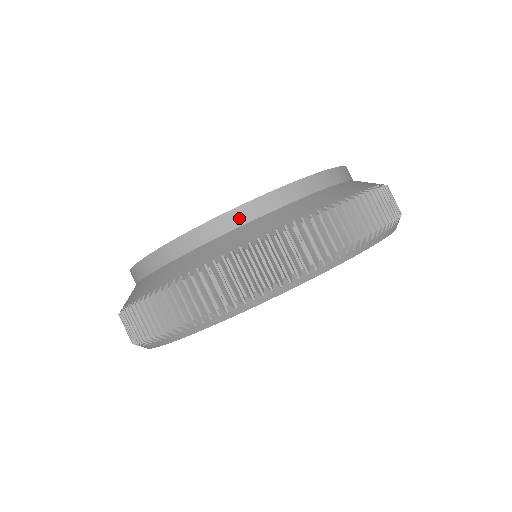
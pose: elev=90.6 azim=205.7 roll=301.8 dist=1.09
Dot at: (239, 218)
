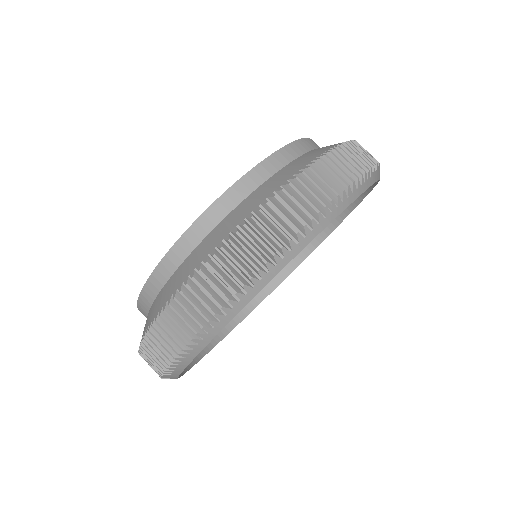
Dot at: (156, 285)
